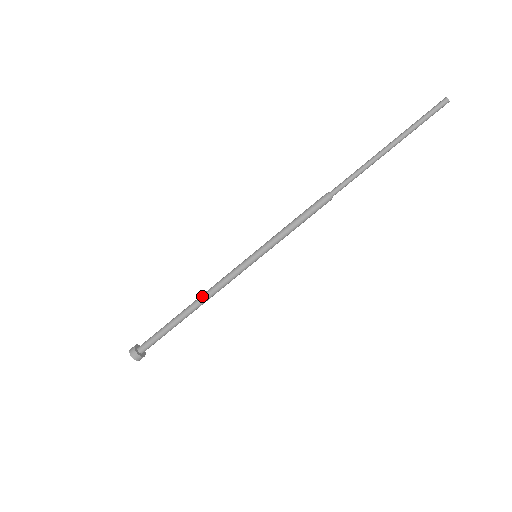
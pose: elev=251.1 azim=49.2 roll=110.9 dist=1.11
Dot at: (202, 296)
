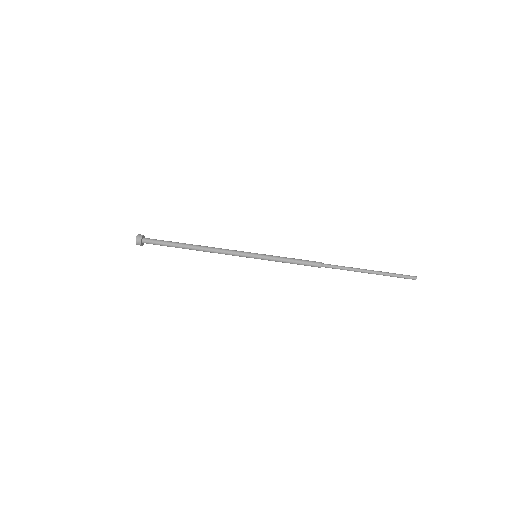
Dot at: (208, 247)
